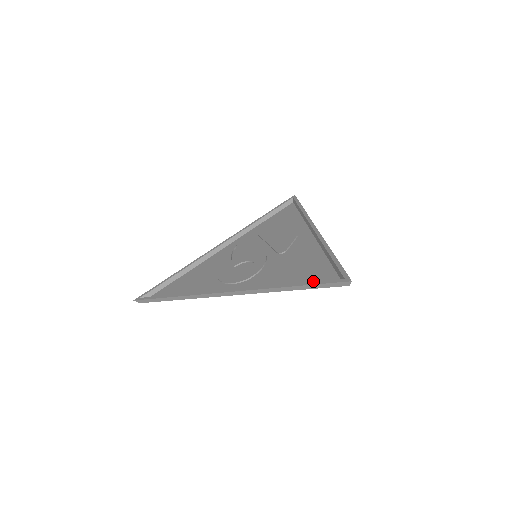
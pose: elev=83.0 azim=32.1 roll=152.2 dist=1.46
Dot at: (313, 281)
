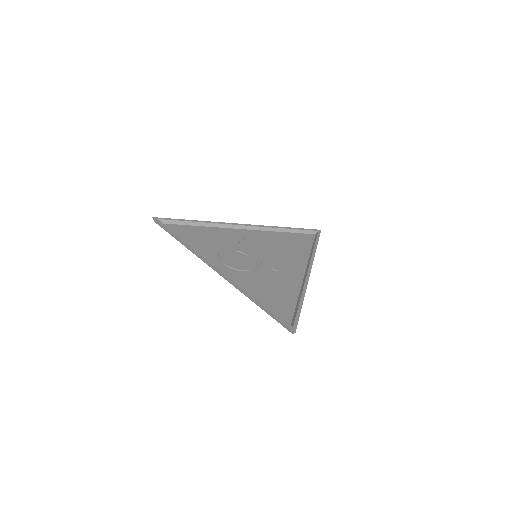
Dot at: (274, 310)
